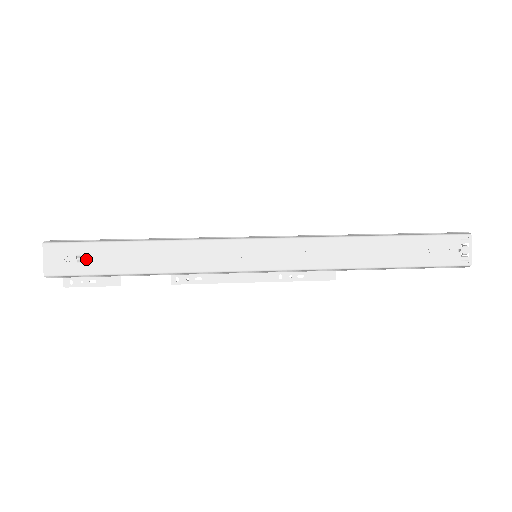
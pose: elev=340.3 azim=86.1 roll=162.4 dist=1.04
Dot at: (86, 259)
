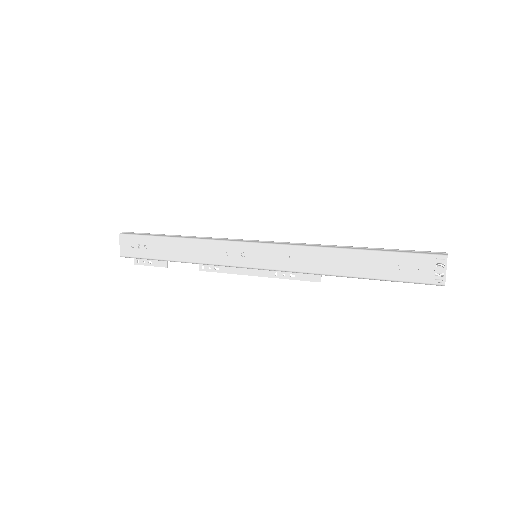
Dot at: (143, 247)
